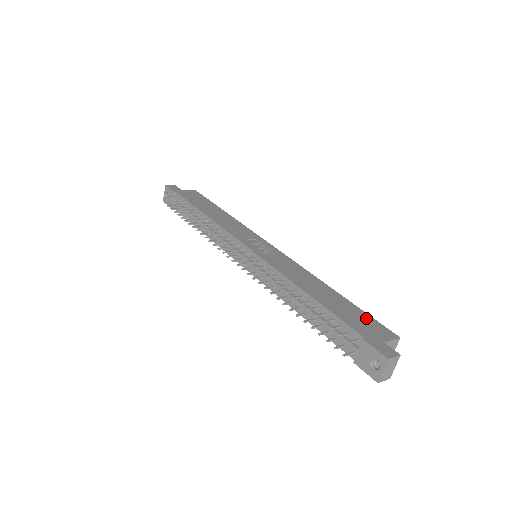
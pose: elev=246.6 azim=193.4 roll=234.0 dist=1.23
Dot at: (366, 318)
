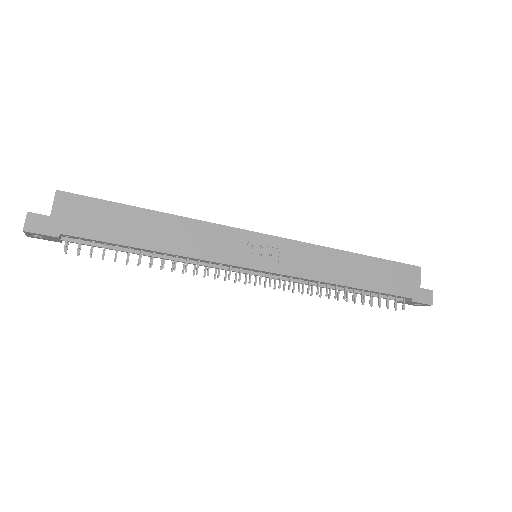
Dot at: (396, 269)
